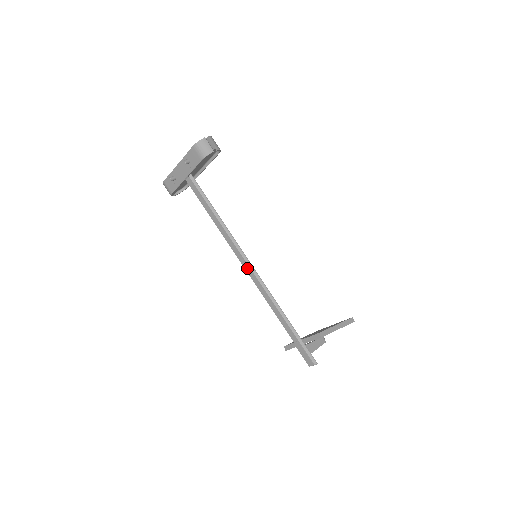
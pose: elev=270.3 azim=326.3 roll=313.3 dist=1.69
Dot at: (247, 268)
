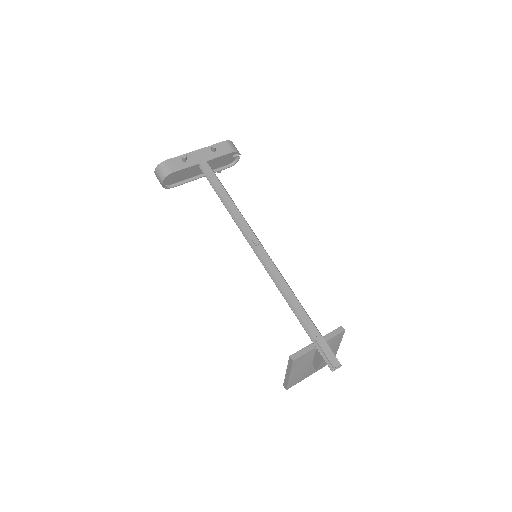
Dot at: (261, 251)
